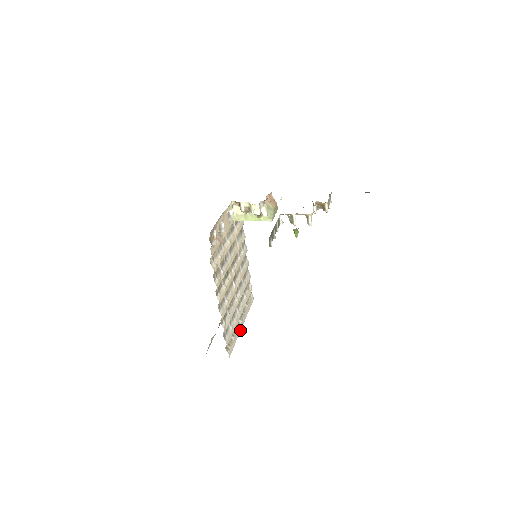
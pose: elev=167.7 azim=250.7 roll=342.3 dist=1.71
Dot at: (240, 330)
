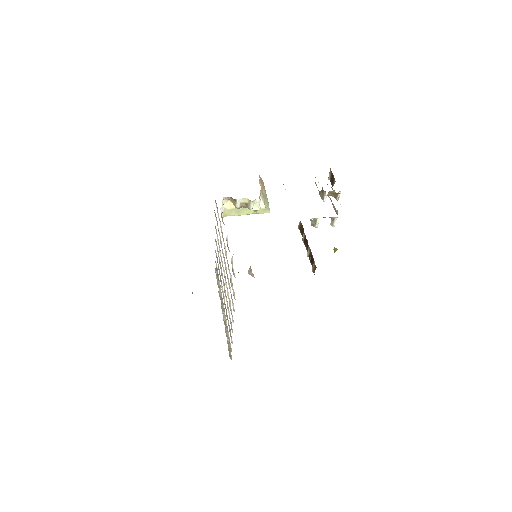
Dot at: occluded
